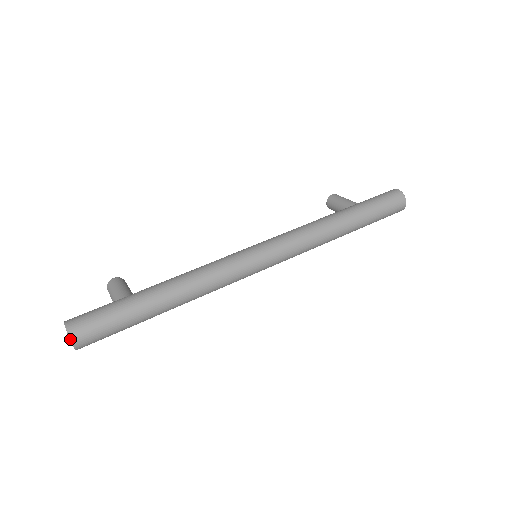
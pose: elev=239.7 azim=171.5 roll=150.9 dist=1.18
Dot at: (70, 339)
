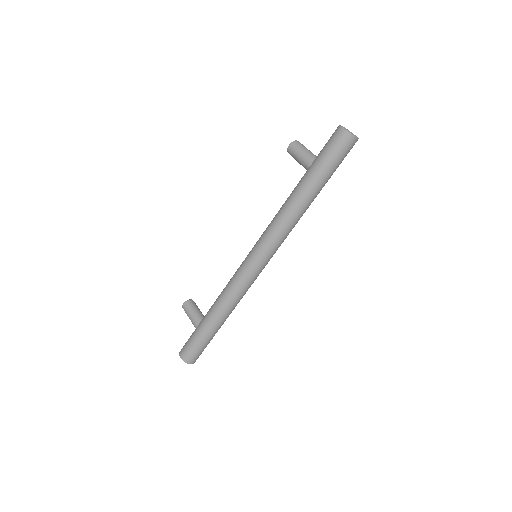
Dot at: occluded
